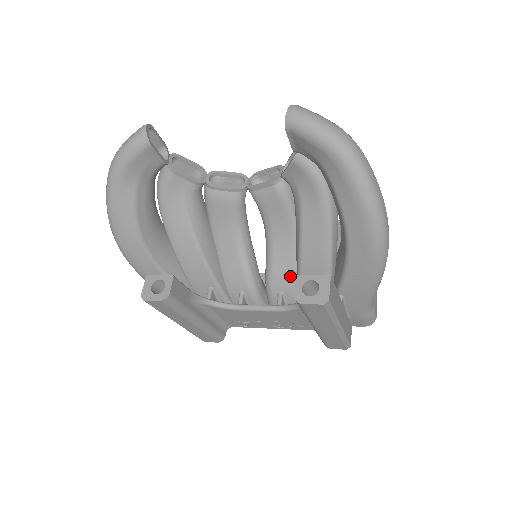
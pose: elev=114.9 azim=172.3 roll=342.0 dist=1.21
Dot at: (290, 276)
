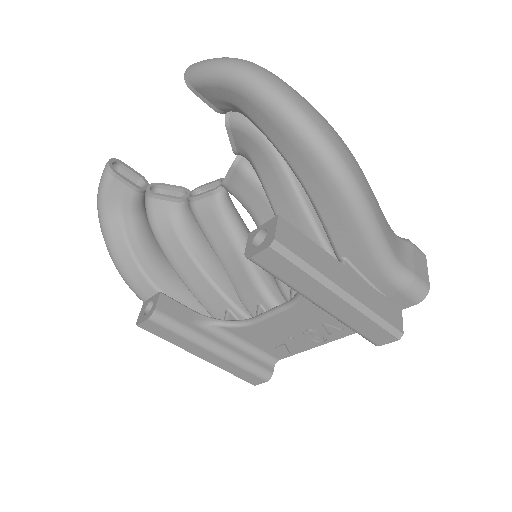
Dot at: occluded
